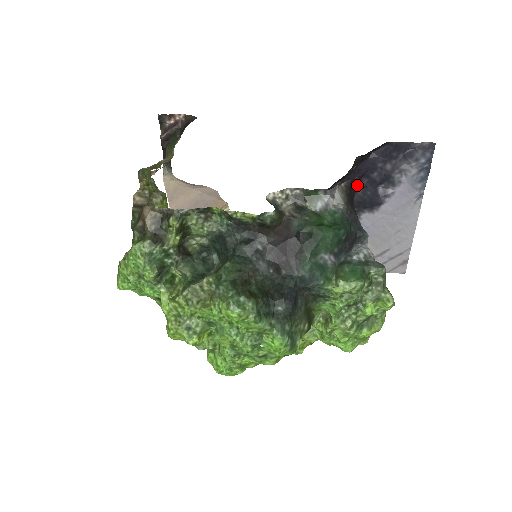
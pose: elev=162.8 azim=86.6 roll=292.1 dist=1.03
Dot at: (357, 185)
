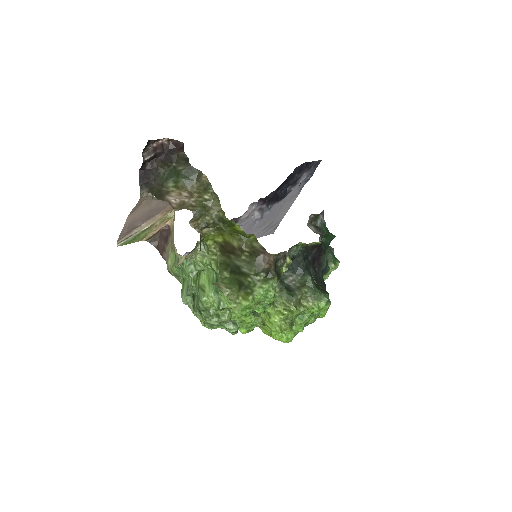
Dot at: (280, 188)
